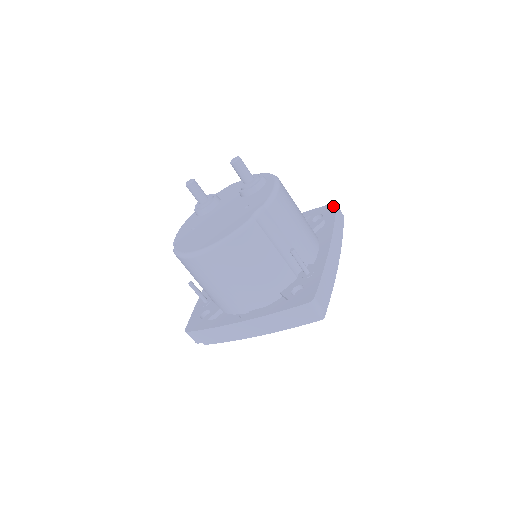
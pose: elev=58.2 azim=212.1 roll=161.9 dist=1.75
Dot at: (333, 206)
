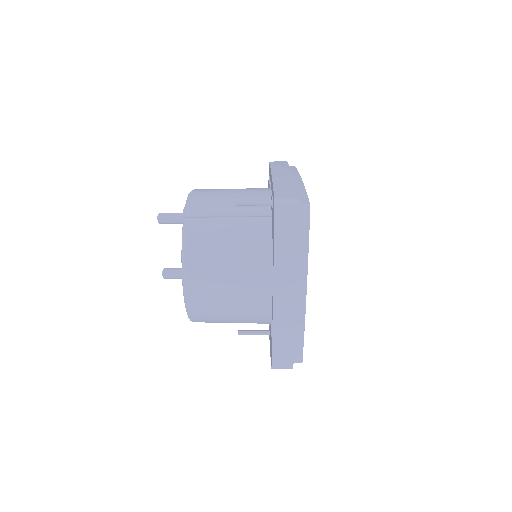
Dot at: occluded
